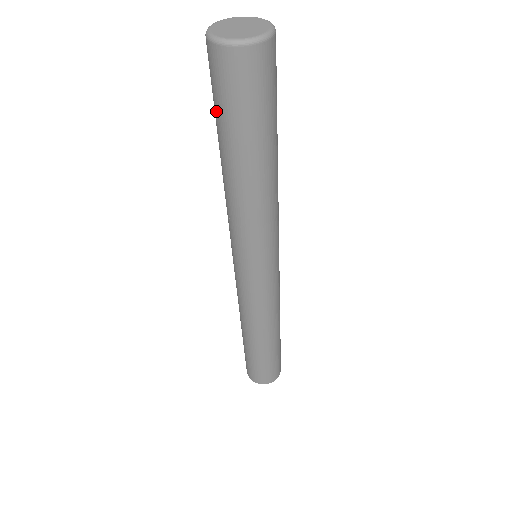
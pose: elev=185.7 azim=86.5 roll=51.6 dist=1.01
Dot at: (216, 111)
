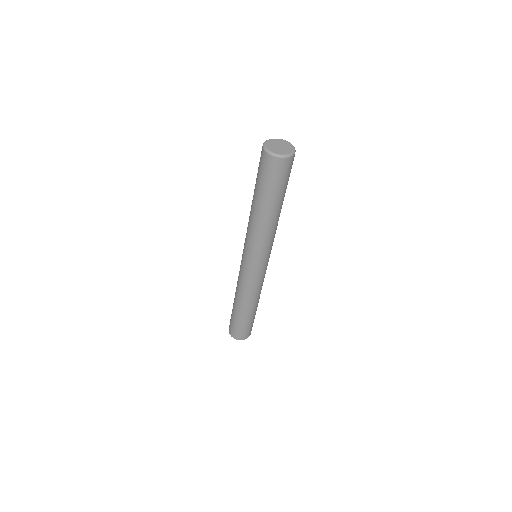
Dot at: (261, 183)
